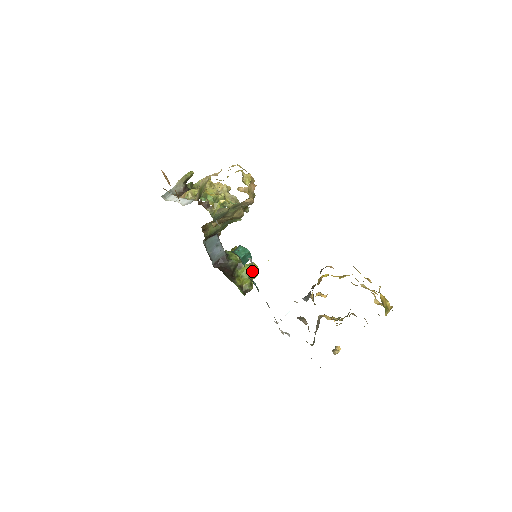
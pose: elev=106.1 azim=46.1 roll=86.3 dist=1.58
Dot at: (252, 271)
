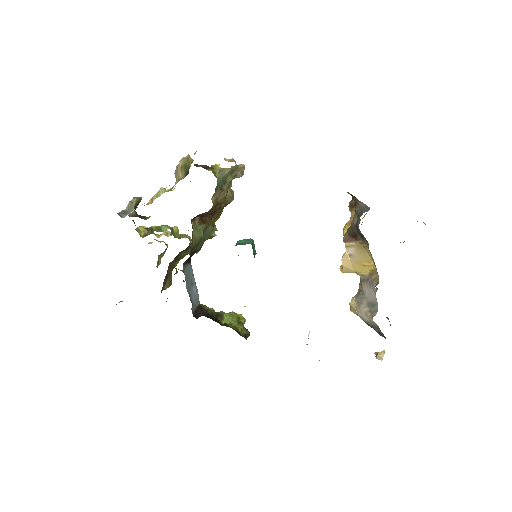
Dot at: (237, 317)
